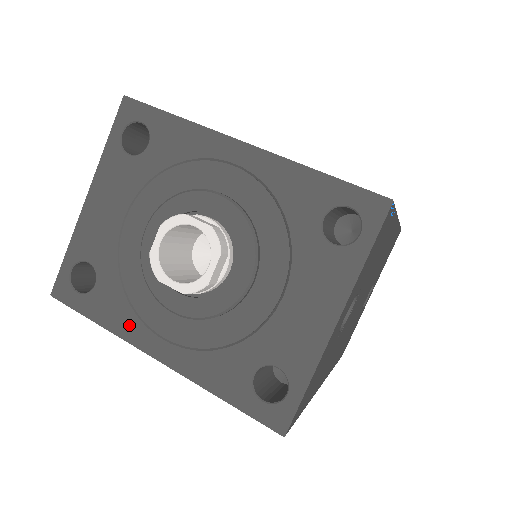
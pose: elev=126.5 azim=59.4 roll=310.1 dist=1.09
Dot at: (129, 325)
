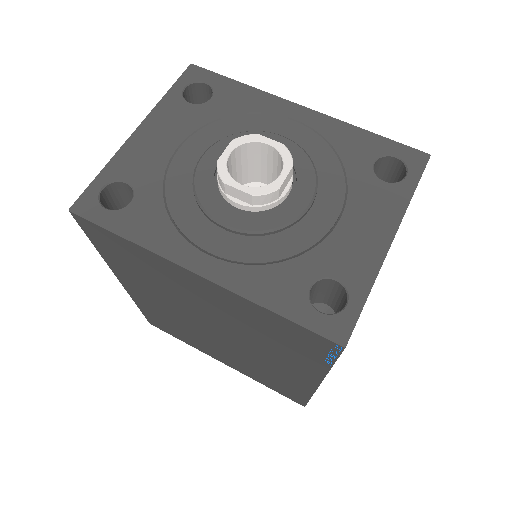
Dot at: (167, 240)
